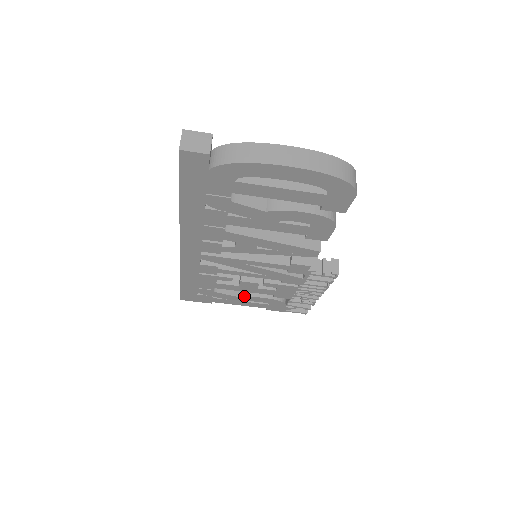
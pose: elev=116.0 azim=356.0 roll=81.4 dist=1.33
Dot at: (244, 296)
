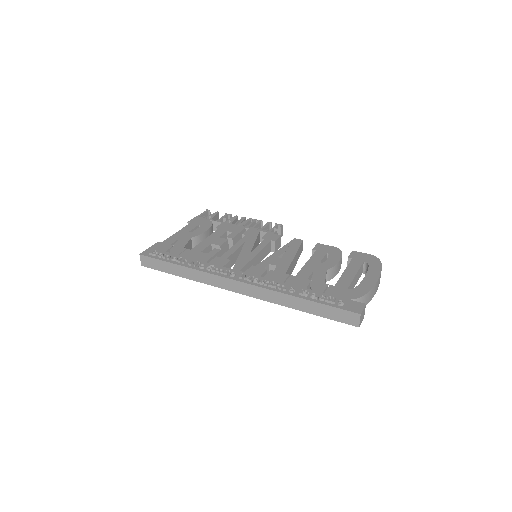
Dot at: occluded
